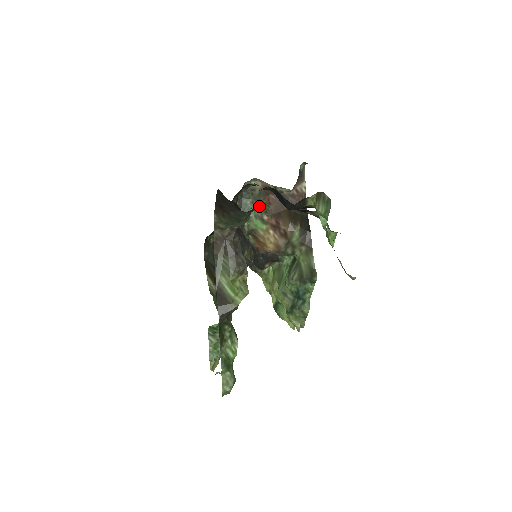
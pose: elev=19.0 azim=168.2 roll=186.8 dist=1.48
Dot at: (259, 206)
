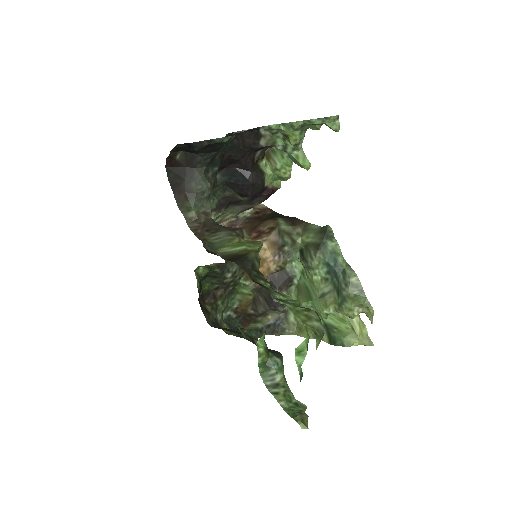
Dot at: occluded
